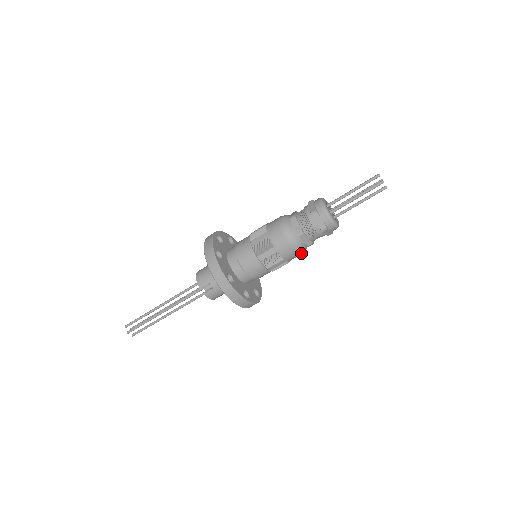
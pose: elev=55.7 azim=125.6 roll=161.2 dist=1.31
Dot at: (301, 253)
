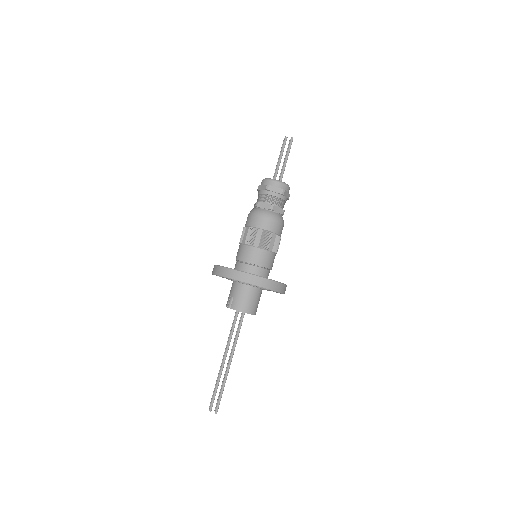
Dot at: (270, 218)
